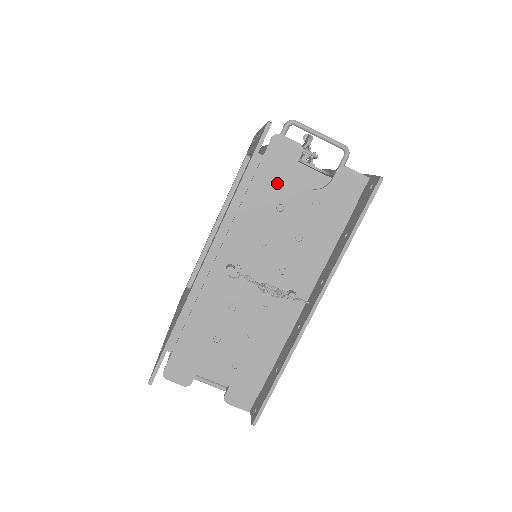
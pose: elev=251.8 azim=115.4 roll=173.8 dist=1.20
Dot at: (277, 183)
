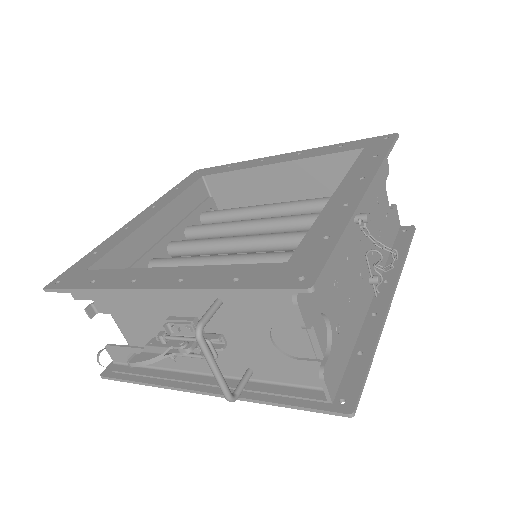
Dot at: (380, 180)
